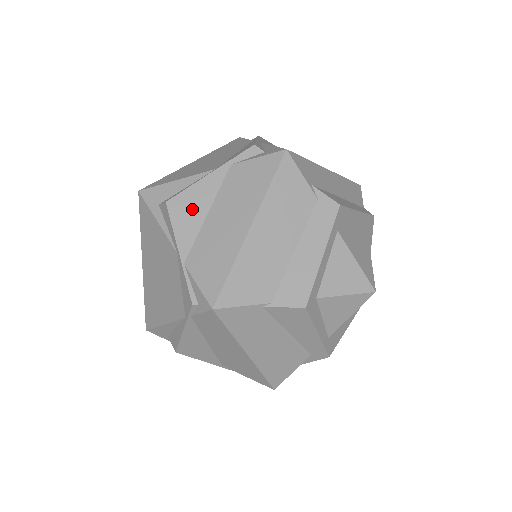
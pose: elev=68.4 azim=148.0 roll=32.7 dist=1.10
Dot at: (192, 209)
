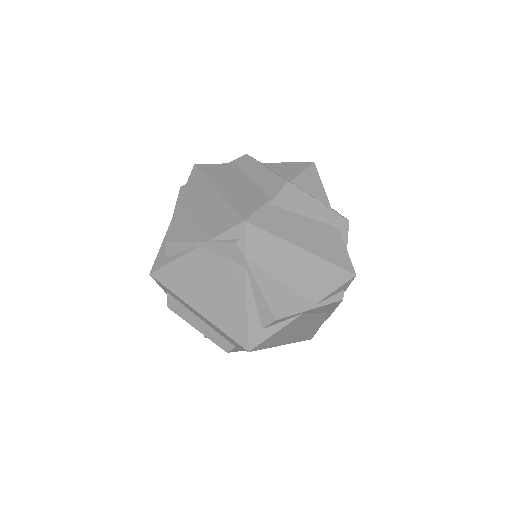
Dot at: (183, 227)
